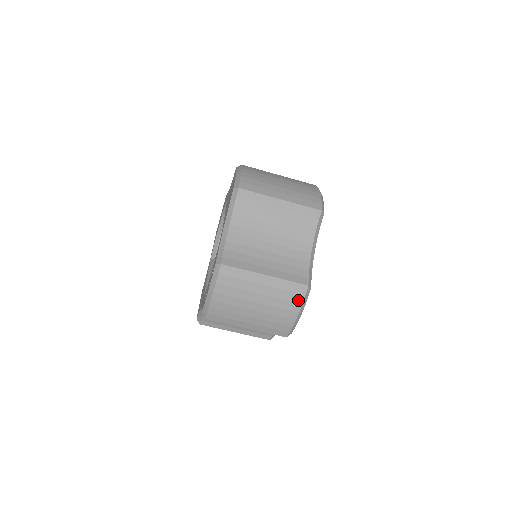
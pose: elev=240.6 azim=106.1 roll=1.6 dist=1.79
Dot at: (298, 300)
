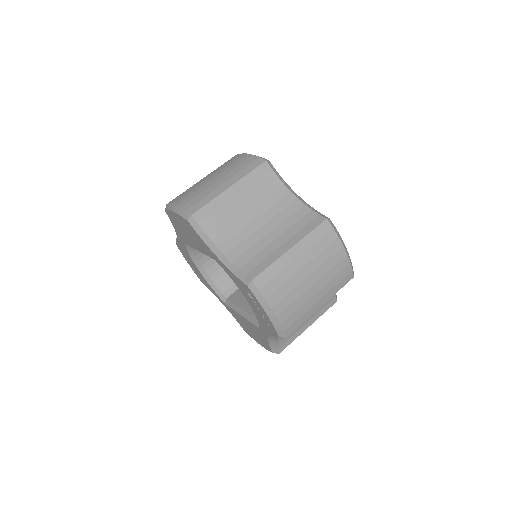
Dot at: (333, 238)
